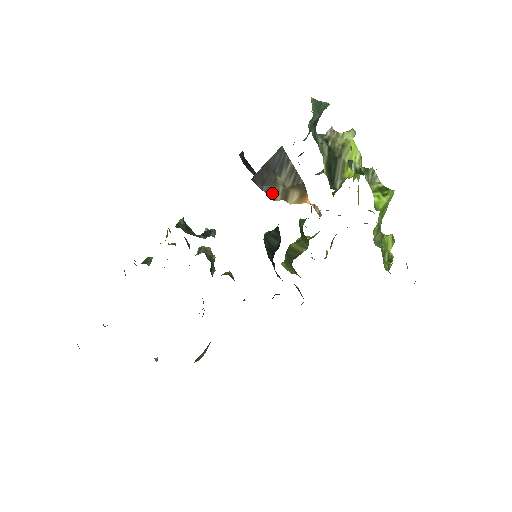
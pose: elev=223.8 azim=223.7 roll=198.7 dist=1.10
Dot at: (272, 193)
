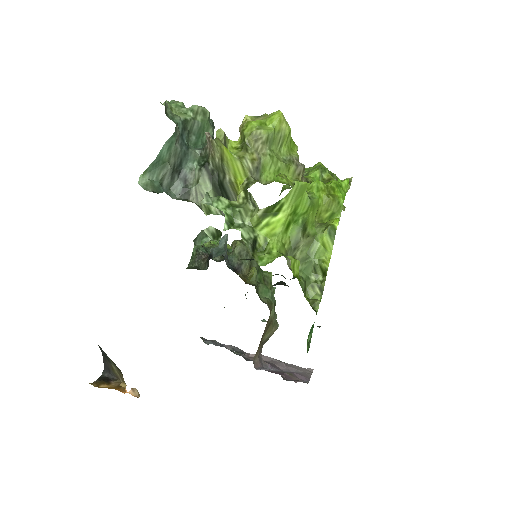
Dot at: (117, 377)
